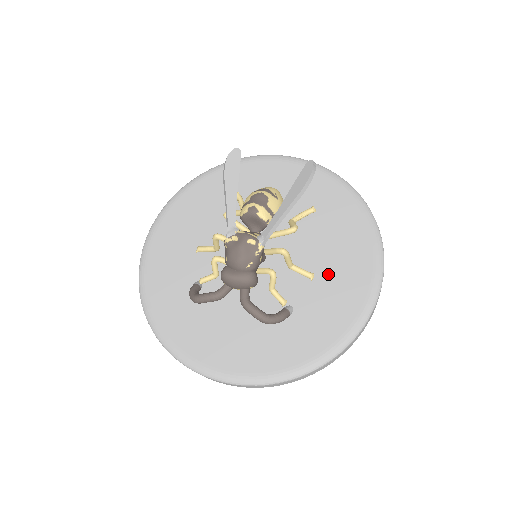
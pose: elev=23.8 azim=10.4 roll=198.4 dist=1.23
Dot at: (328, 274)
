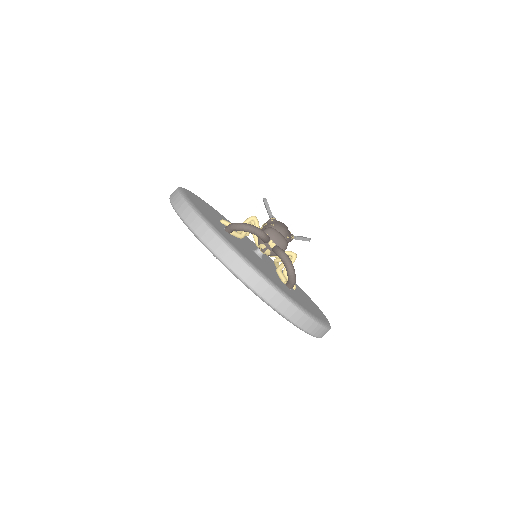
Dot at: (302, 295)
